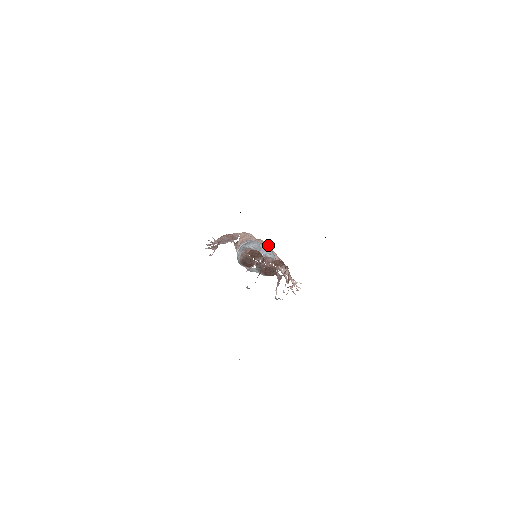
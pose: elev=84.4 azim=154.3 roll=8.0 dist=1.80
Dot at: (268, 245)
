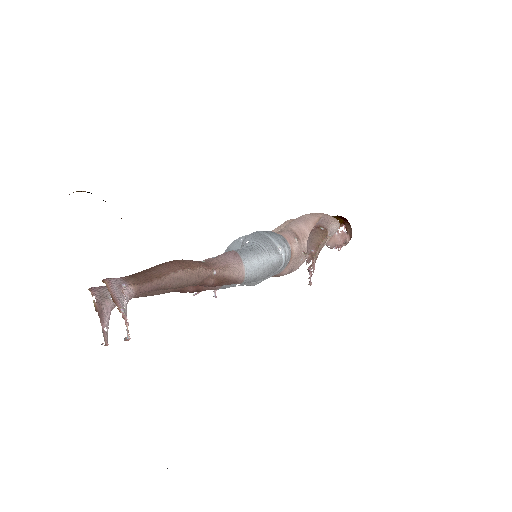
Dot at: (314, 215)
